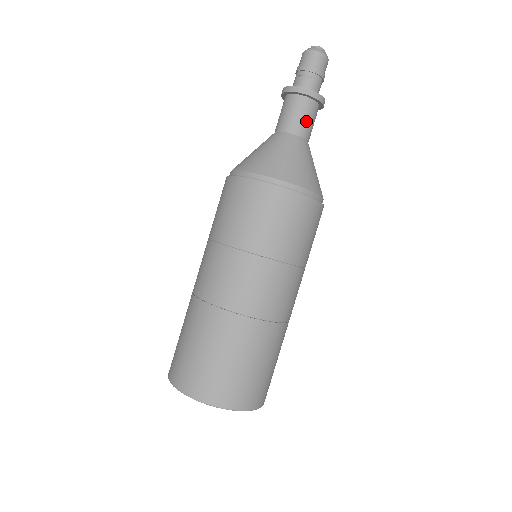
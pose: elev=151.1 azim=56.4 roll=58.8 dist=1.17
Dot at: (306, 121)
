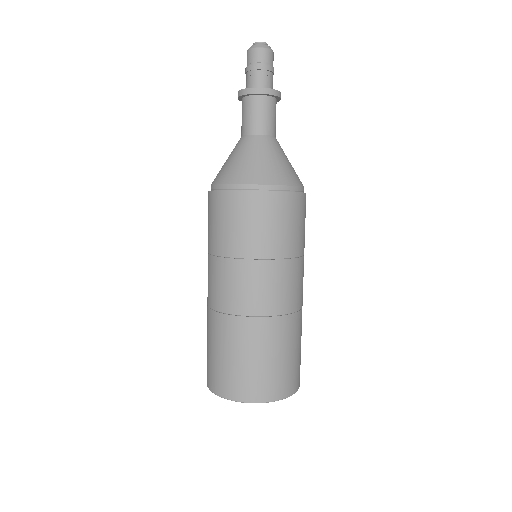
Dot at: (274, 120)
